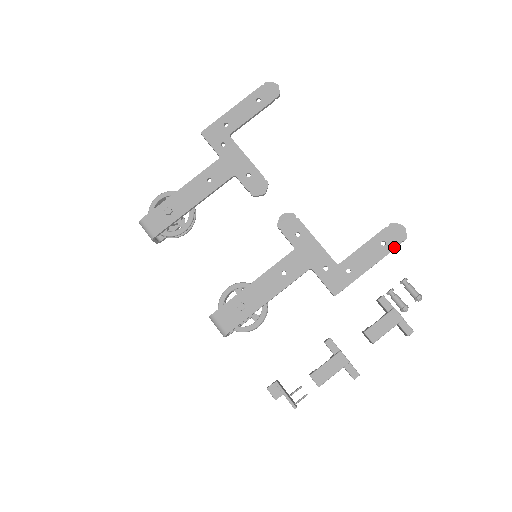
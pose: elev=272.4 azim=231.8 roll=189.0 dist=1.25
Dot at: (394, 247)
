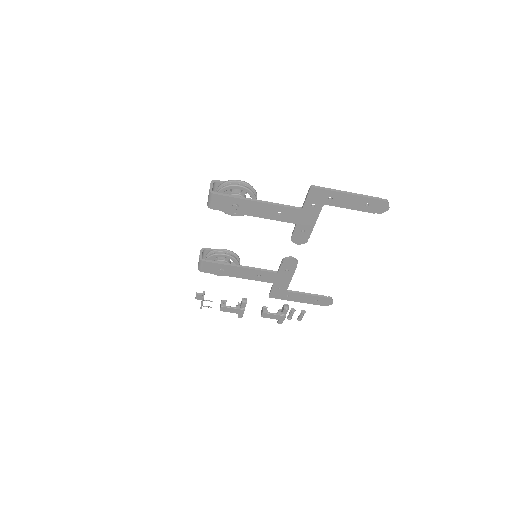
Dot at: occluded
